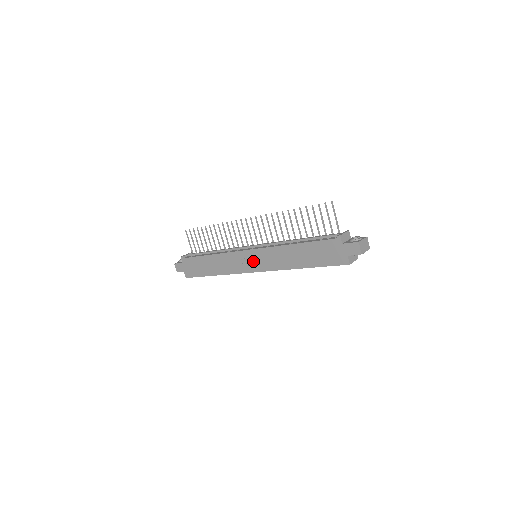
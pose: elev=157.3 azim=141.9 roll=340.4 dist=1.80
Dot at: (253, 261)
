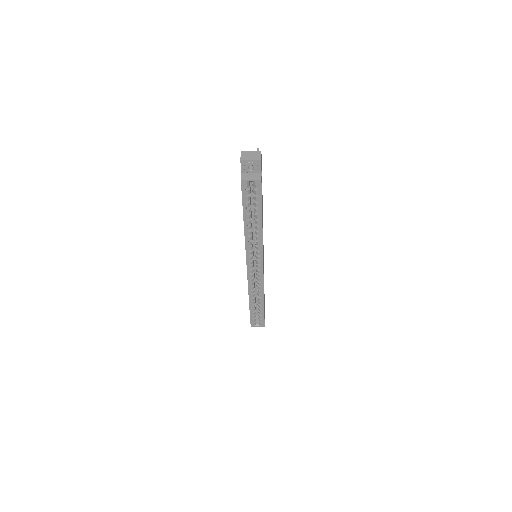
Dot at: occluded
